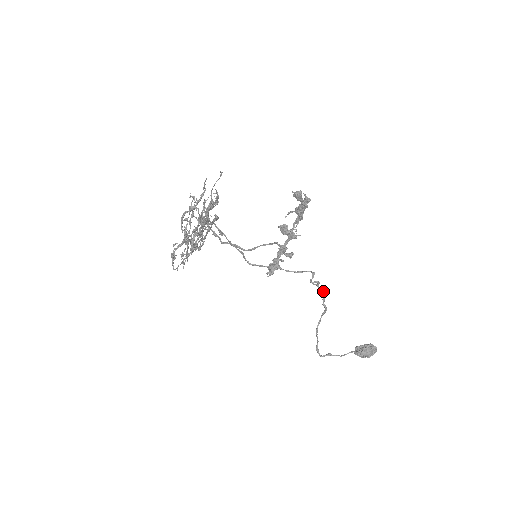
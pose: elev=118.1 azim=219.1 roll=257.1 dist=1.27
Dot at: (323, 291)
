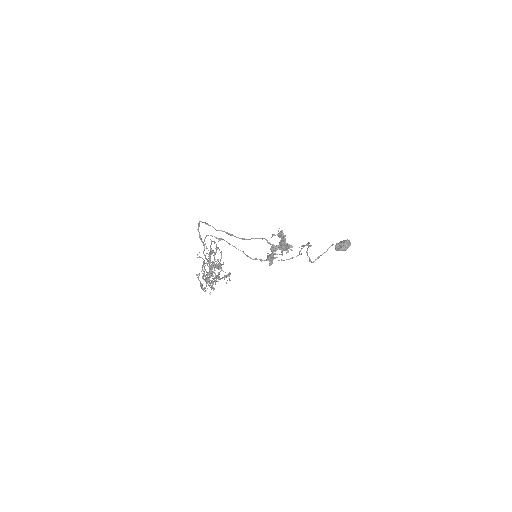
Dot at: (307, 244)
